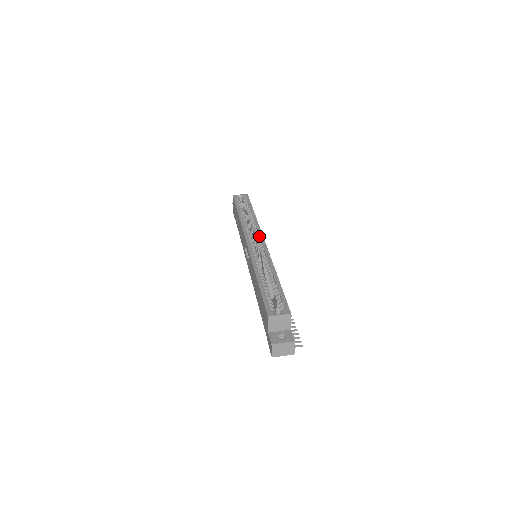
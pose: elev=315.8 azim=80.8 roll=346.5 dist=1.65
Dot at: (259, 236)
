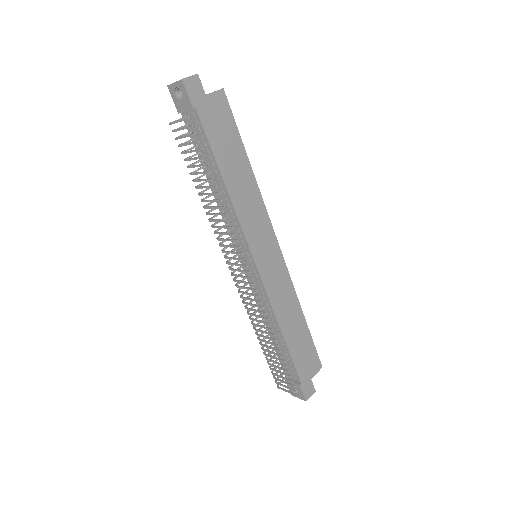
Dot at: (280, 255)
